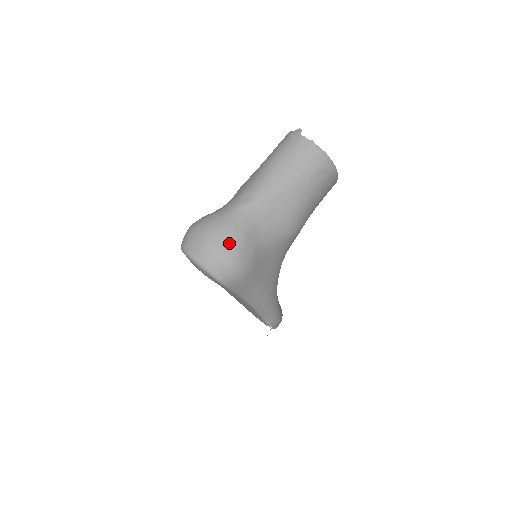
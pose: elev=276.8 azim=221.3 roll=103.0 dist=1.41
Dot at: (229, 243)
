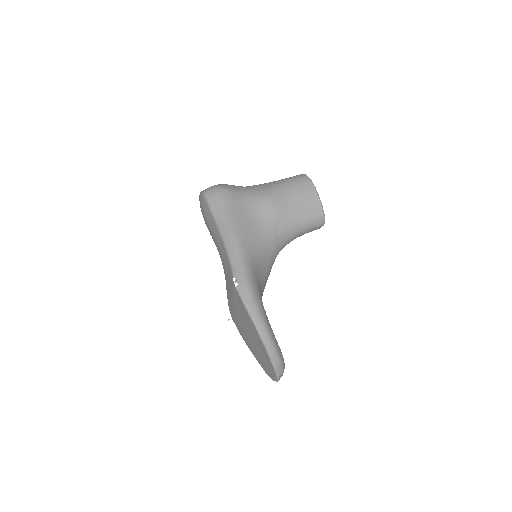
Dot at: occluded
